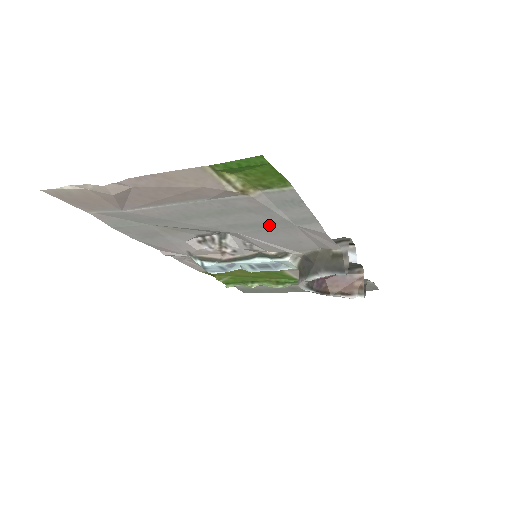
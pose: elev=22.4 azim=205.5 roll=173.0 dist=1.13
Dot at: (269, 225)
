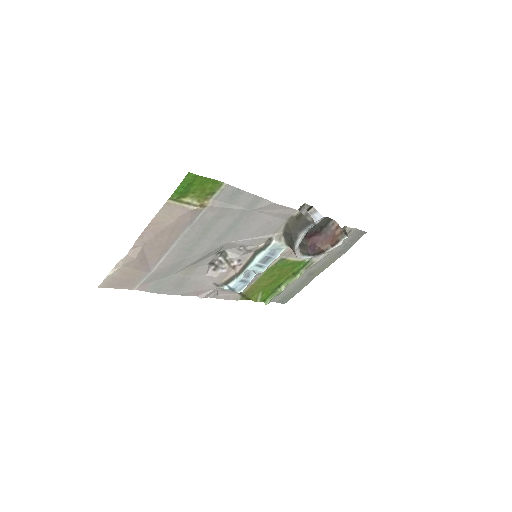
Dot at: (238, 222)
